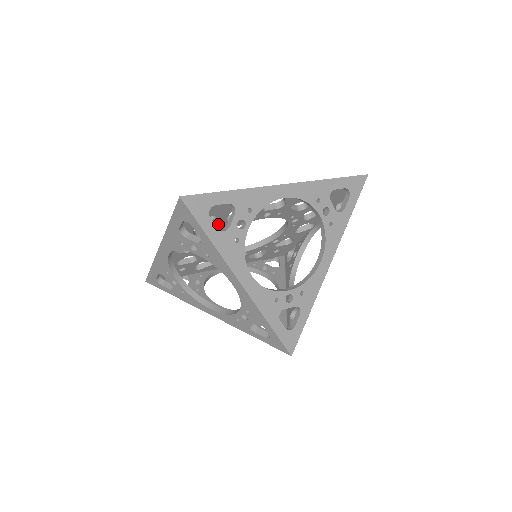
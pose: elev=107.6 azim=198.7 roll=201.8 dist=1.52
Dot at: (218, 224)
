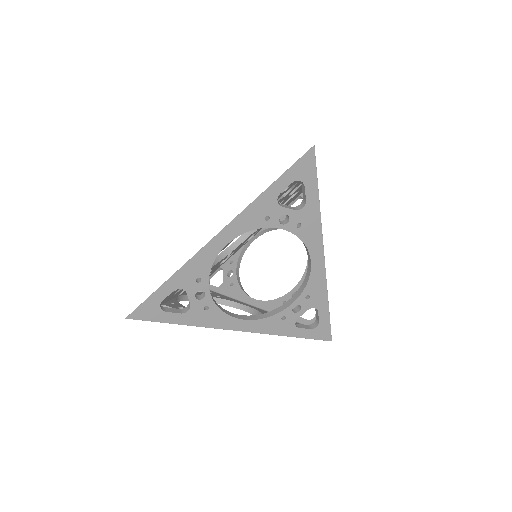
Dot at: occluded
